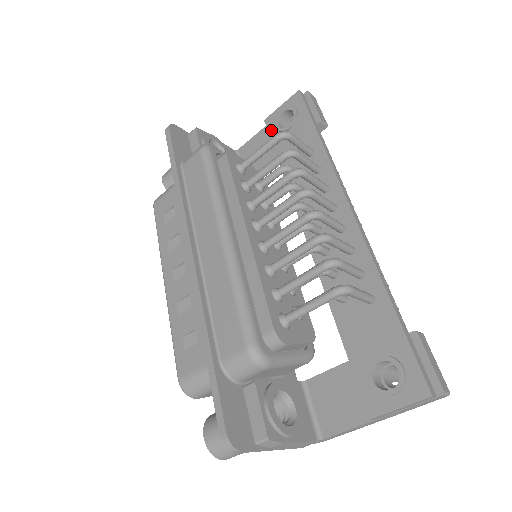
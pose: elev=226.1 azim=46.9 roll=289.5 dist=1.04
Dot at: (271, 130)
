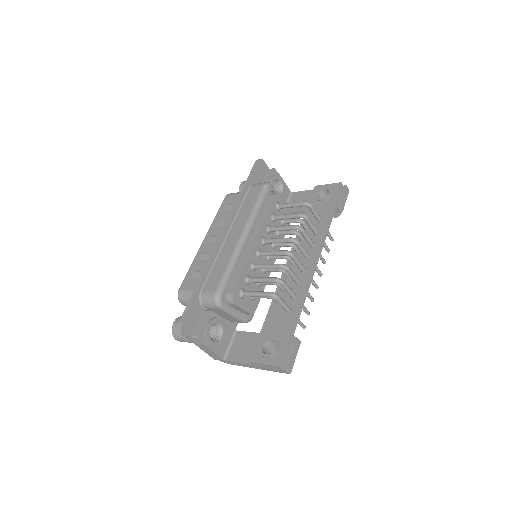
Dot at: (314, 194)
